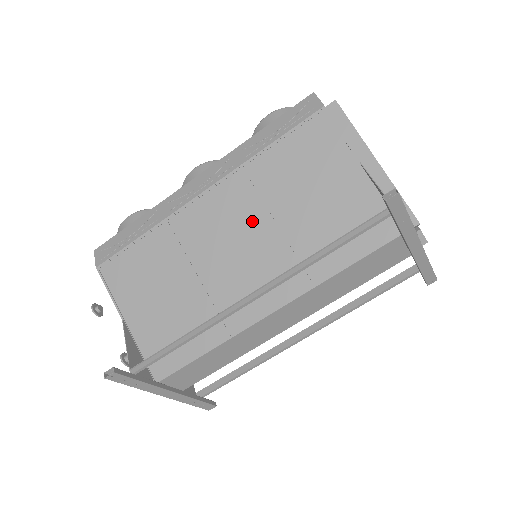
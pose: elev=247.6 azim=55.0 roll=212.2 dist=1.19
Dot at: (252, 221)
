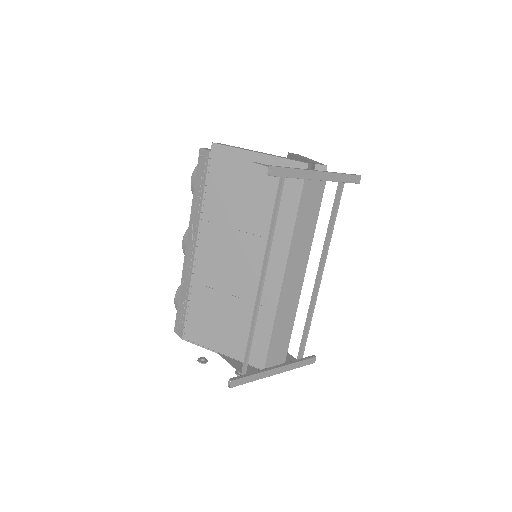
Dot at: (231, 242)
